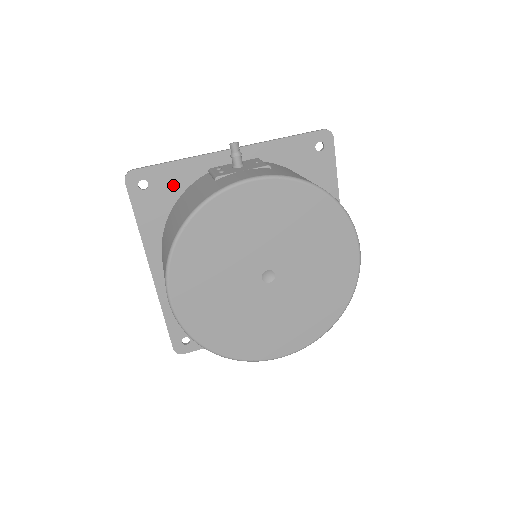
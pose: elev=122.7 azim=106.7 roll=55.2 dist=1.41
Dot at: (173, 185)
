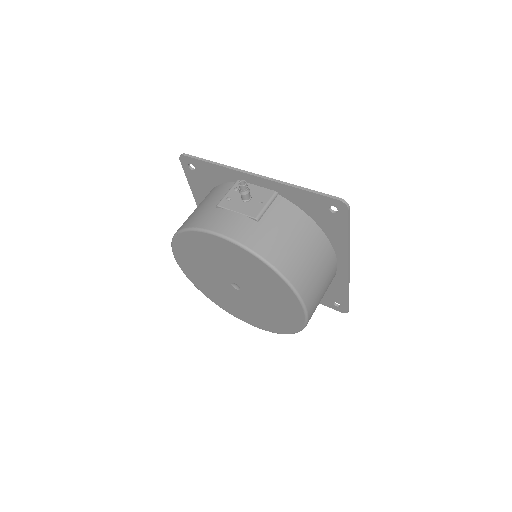
Dot at: (212, 177)
